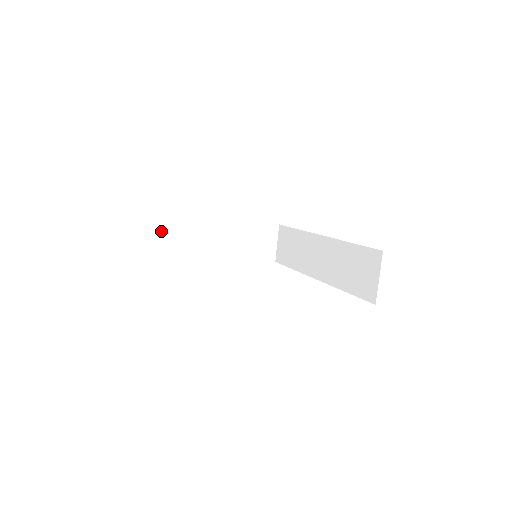
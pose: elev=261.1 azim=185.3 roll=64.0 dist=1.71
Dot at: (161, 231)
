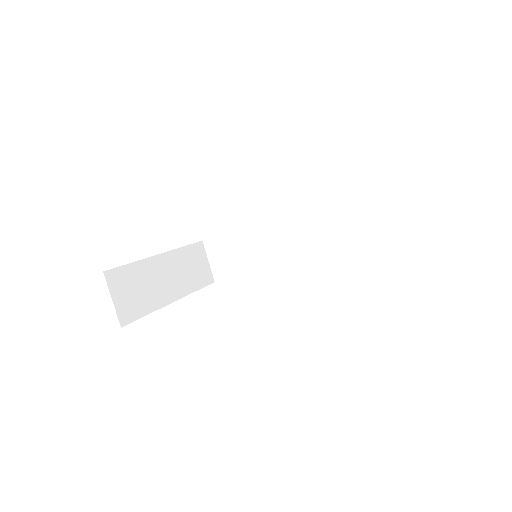
Dot at: occluded
